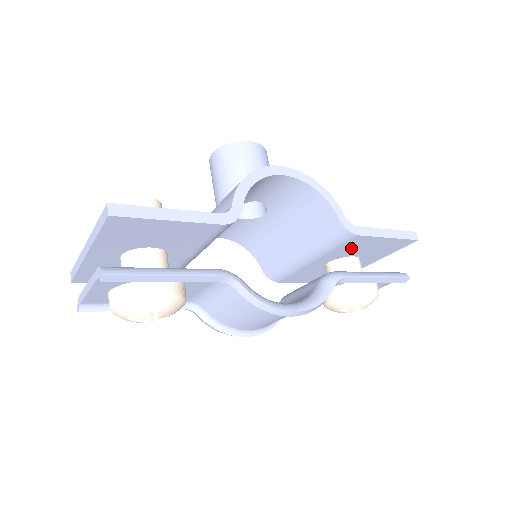
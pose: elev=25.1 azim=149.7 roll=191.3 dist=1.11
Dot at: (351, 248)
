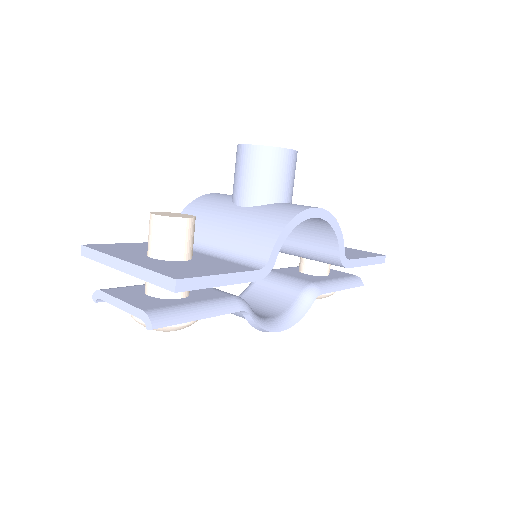
Dot at: occluded
